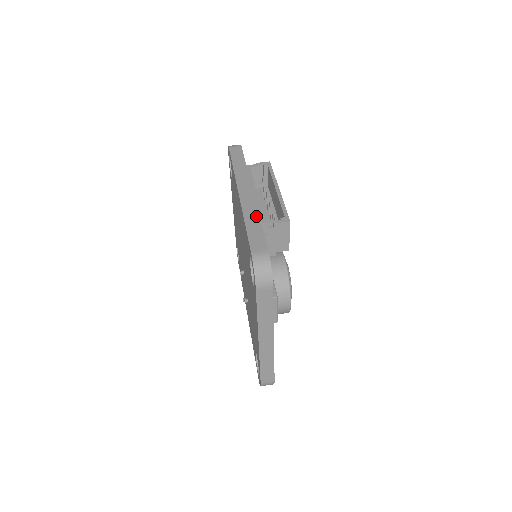
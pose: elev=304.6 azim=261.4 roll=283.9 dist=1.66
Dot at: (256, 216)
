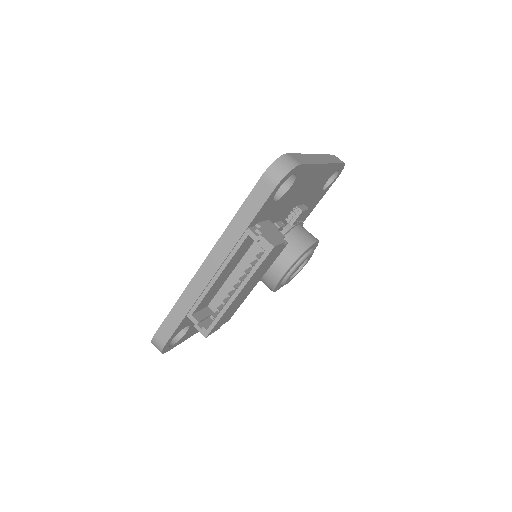
Dot at: (187, 307)
